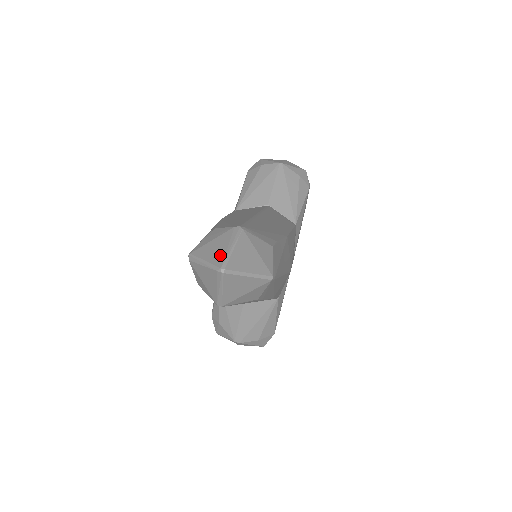
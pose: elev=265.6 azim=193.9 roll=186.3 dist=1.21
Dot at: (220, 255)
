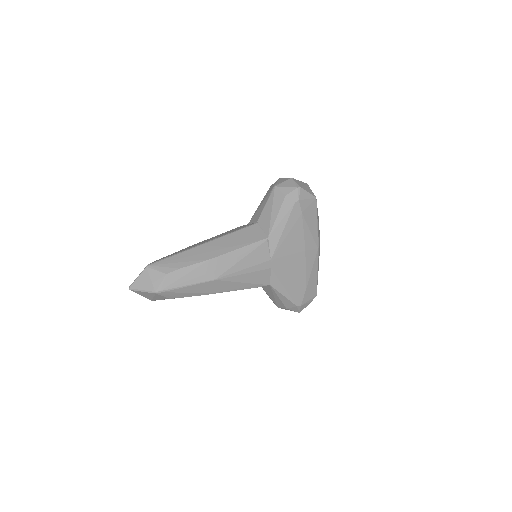
Dot at: (135, 280)
